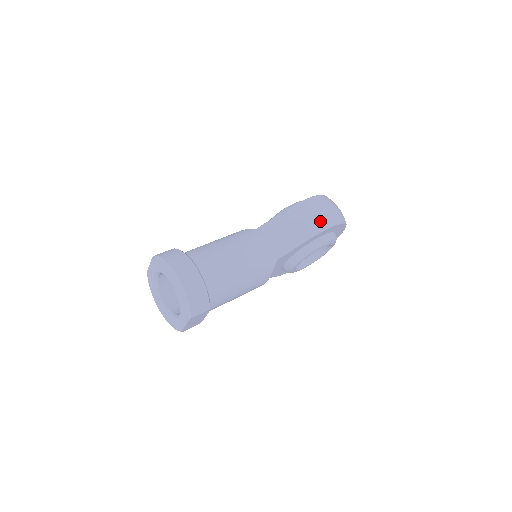
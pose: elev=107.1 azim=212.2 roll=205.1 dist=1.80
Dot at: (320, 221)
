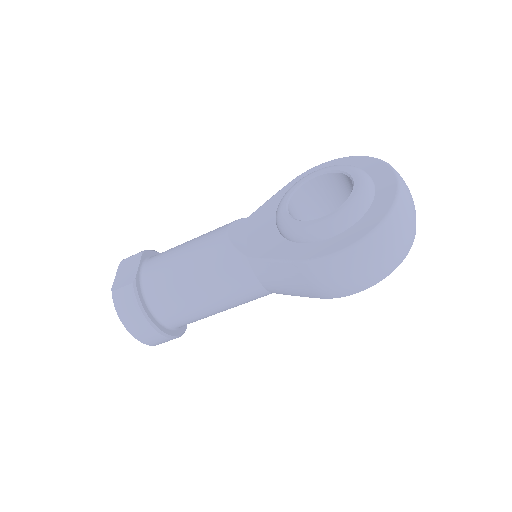
Dot at: (337, 292)
